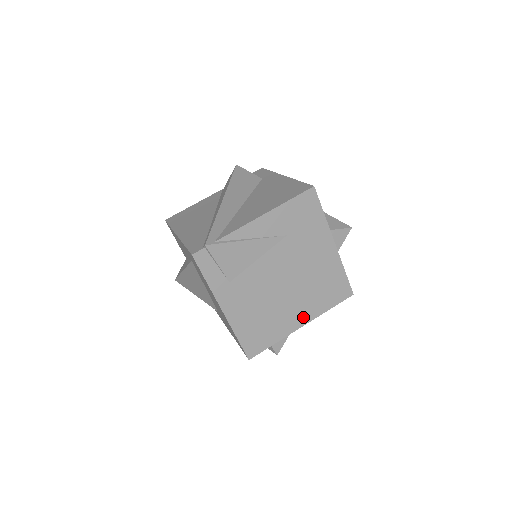
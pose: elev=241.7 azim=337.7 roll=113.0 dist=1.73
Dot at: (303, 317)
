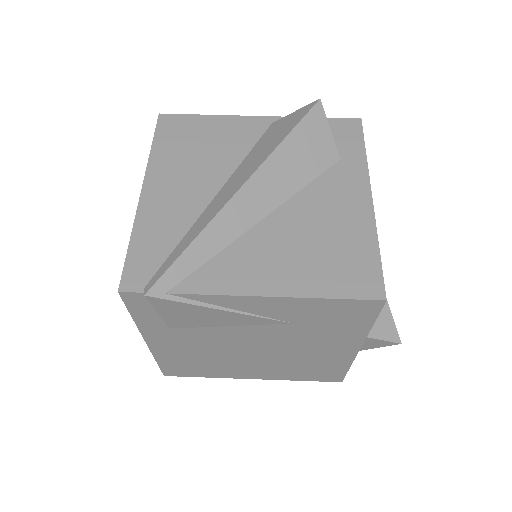
Dot at: (259, 375)
